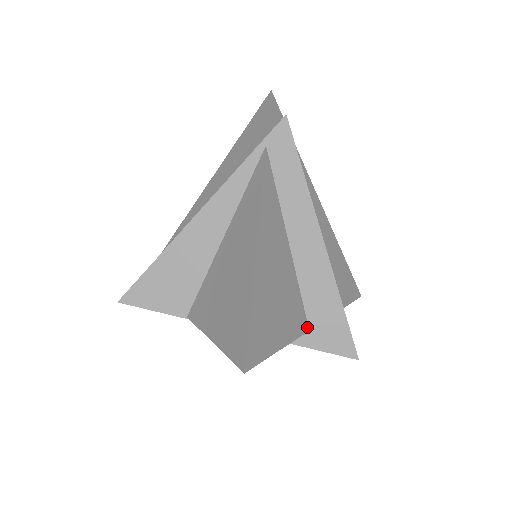
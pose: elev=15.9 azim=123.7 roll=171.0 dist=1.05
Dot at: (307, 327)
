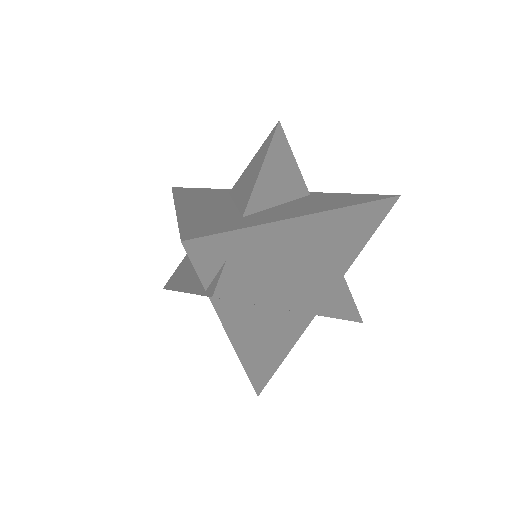
Dot at: (313, 316)
